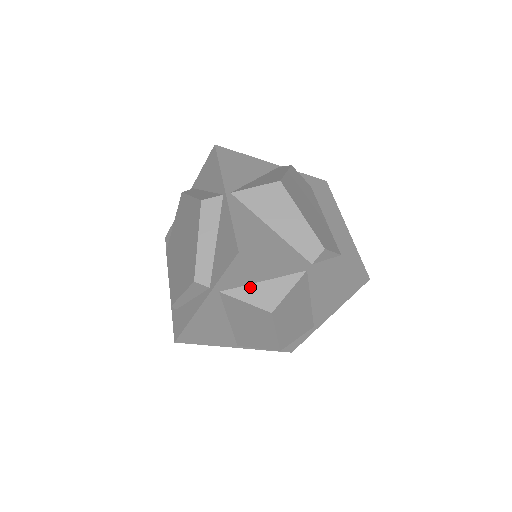
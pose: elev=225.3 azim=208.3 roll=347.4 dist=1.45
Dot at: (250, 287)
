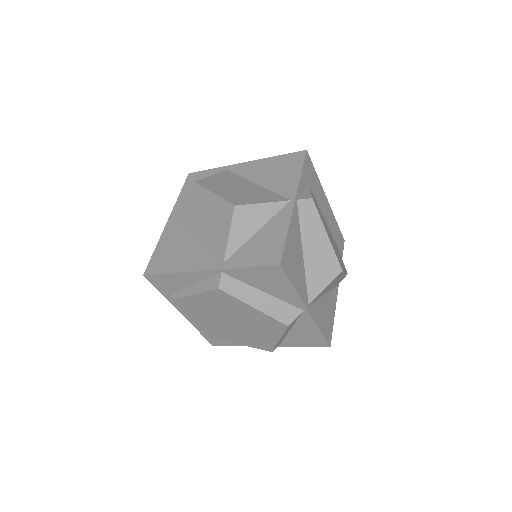
Dot at: occluded
